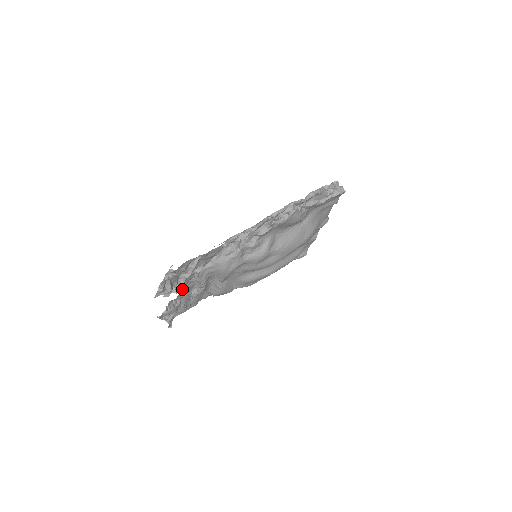
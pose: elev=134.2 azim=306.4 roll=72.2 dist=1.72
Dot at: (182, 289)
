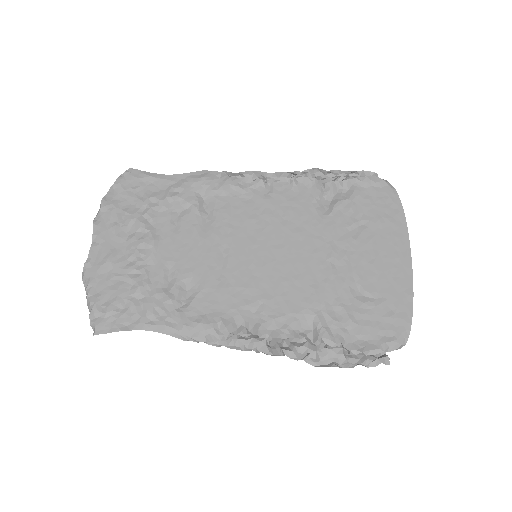
Dot at: (131, 250)
